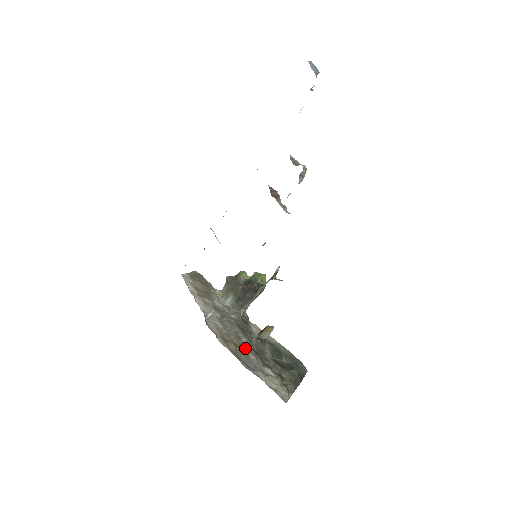
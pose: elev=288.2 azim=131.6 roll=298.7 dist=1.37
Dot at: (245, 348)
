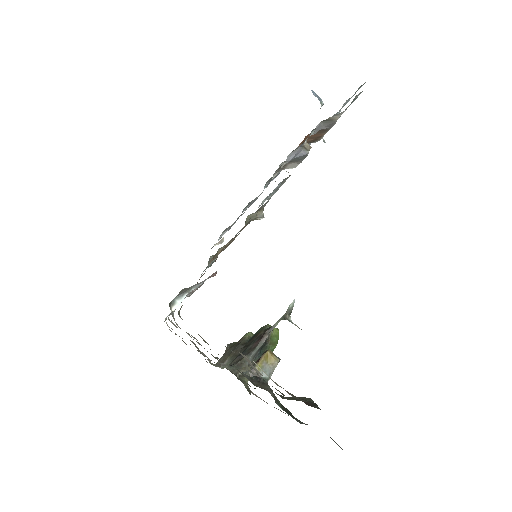
Dot at: occluded
